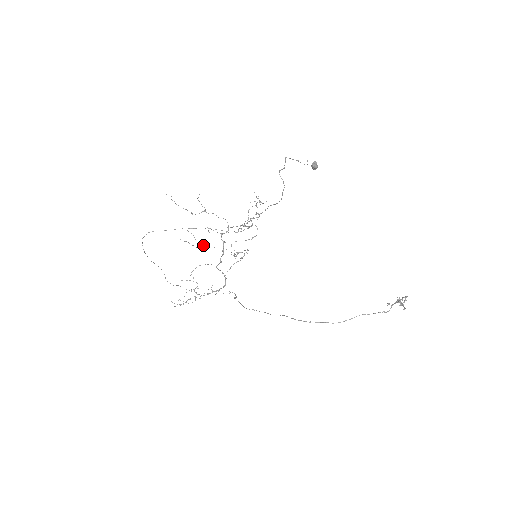
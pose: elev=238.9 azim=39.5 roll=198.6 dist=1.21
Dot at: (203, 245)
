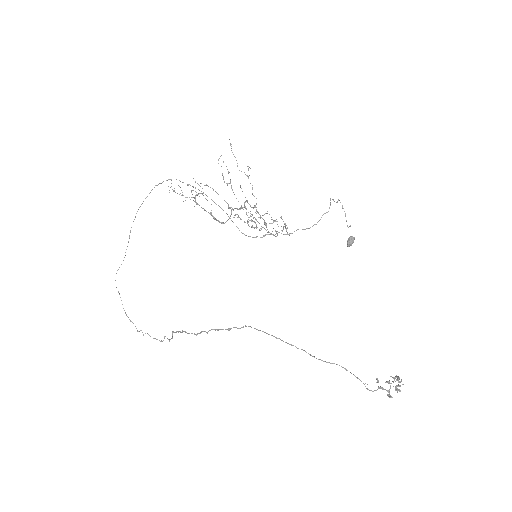
Dot at: occluded
